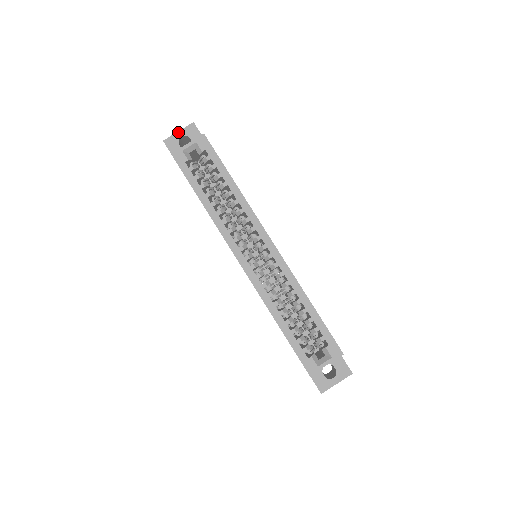
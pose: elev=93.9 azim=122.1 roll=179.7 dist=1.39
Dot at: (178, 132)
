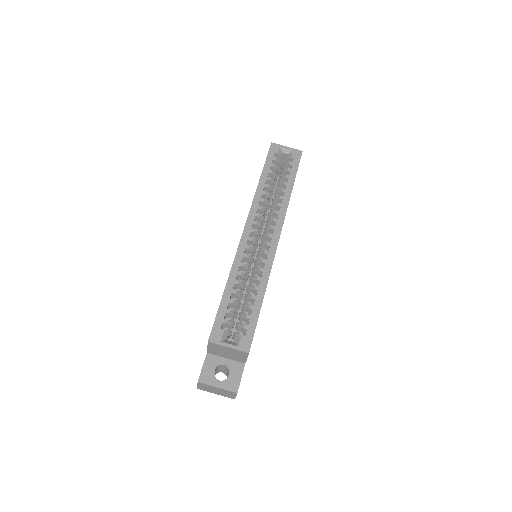
Dot at: occluded
